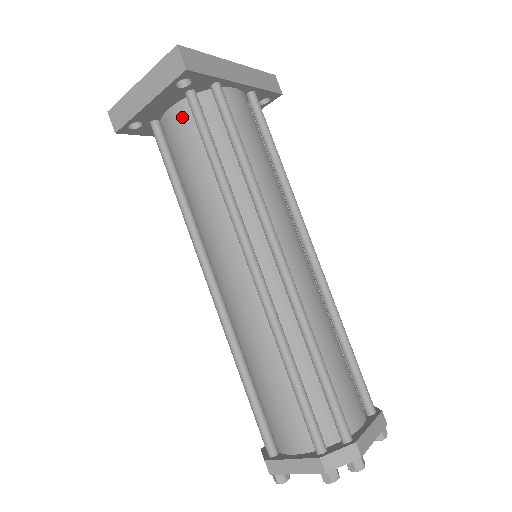
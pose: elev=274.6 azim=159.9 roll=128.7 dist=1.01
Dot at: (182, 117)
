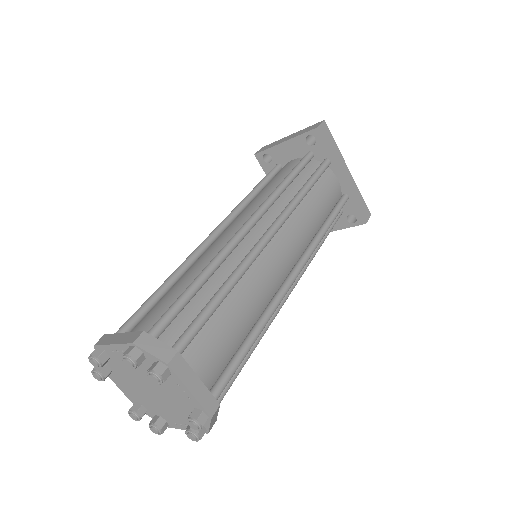
Dot at: (295, 163)
